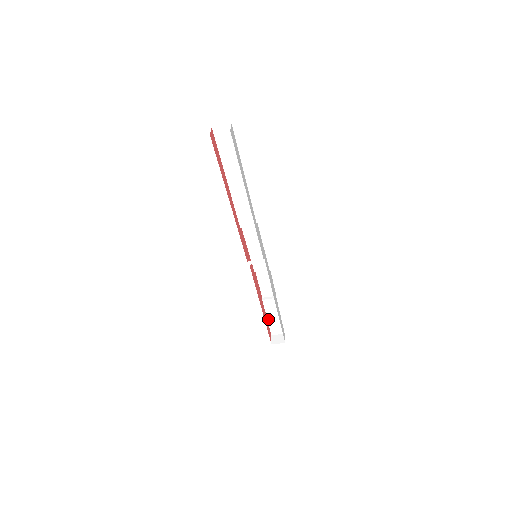
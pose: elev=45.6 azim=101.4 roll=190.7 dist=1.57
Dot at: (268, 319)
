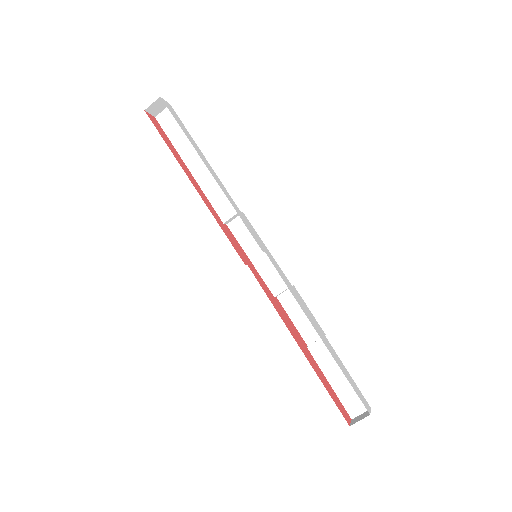
Dot at: (331, 384)
